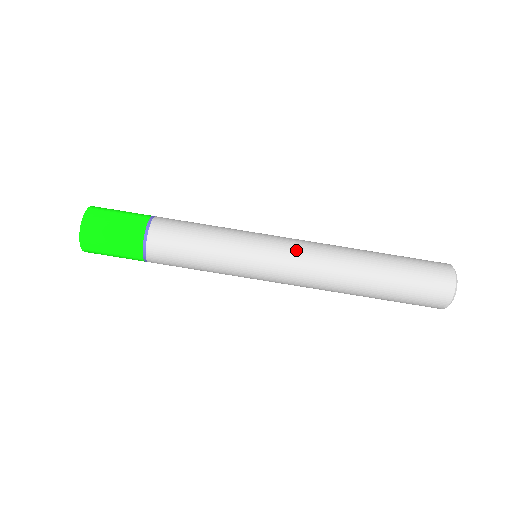
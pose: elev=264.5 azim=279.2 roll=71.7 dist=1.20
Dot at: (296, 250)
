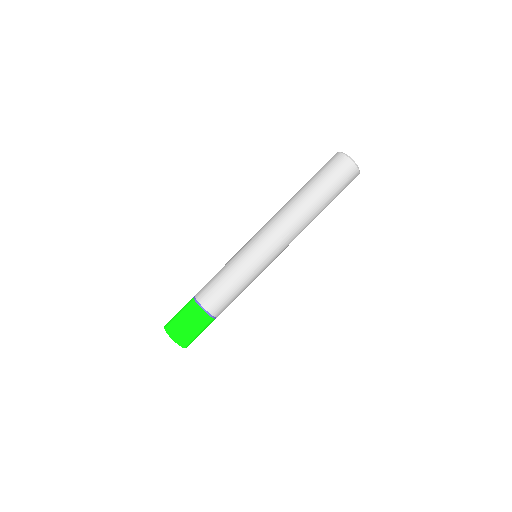
Dot at: (267, 231)
